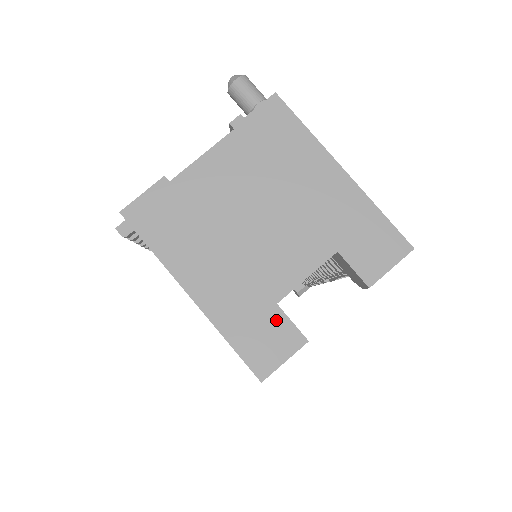
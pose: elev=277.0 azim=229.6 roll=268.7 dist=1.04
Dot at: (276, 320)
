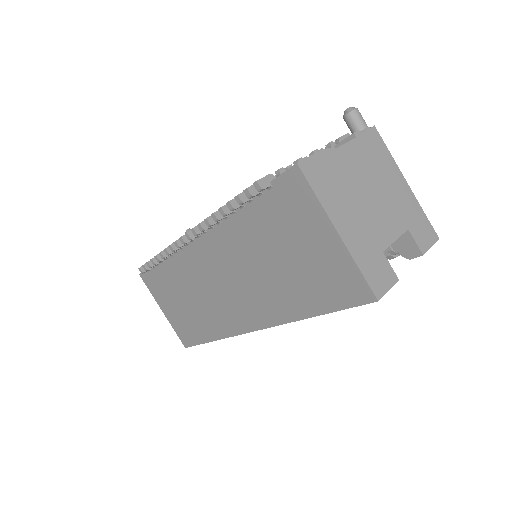
Dot at: (383, 262)
